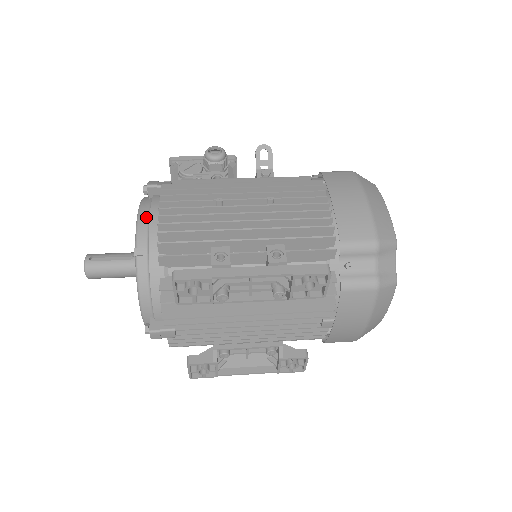
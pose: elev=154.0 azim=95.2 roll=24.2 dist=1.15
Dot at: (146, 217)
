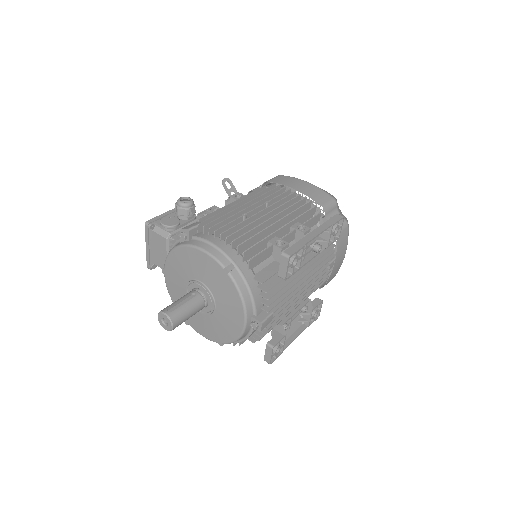
Dot at: (211, 247)
